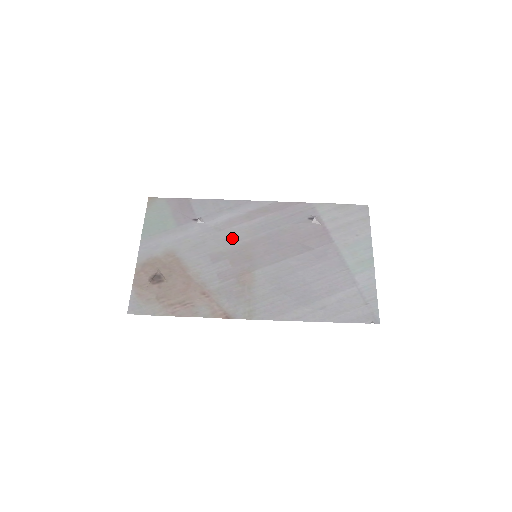
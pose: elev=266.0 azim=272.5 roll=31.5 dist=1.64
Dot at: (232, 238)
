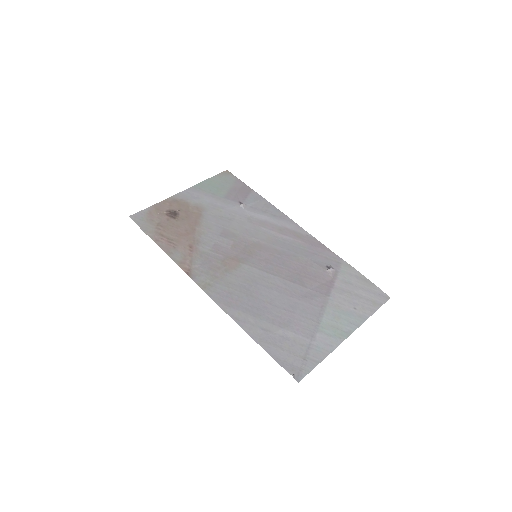
Dot at: (253, 233)
